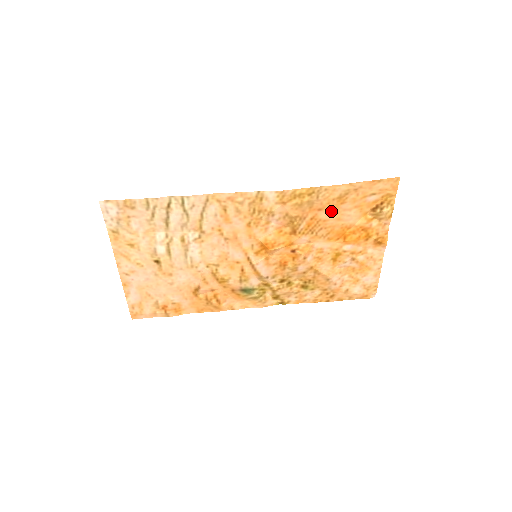
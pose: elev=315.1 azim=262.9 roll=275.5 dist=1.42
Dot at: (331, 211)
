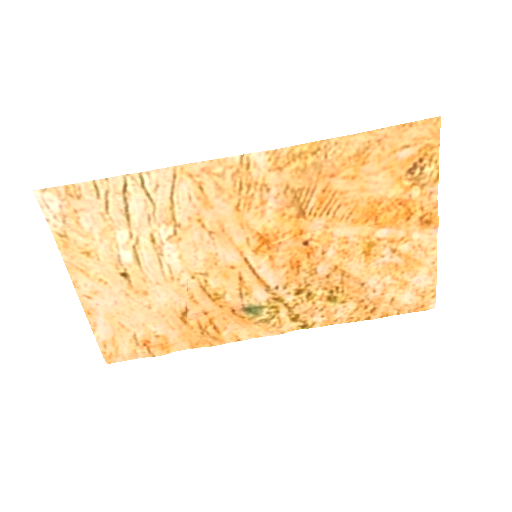
Dot at: (349, 177)
